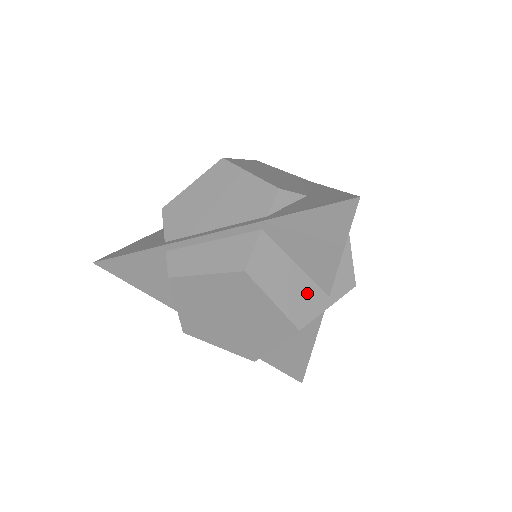
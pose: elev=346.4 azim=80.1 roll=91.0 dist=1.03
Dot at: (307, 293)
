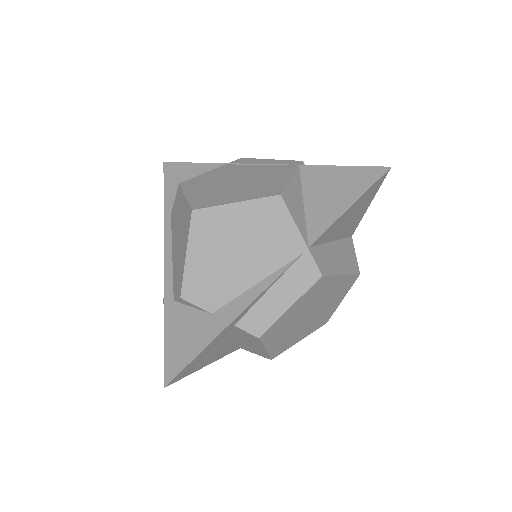
Dot at: occluded
